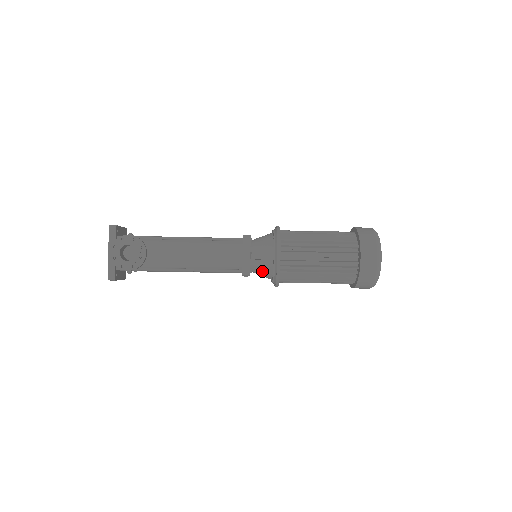
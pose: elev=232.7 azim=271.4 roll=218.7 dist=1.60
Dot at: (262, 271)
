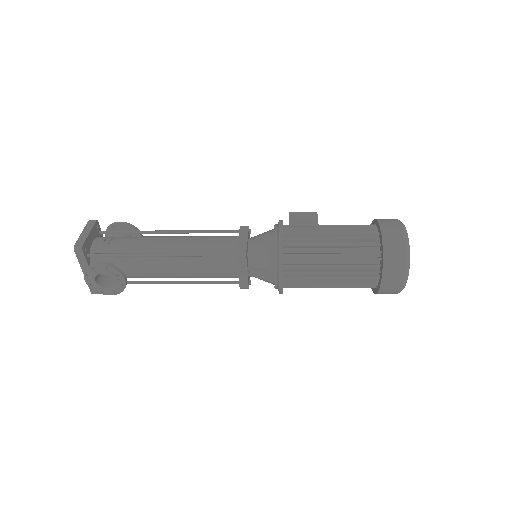
Dot at: (263, 280)
